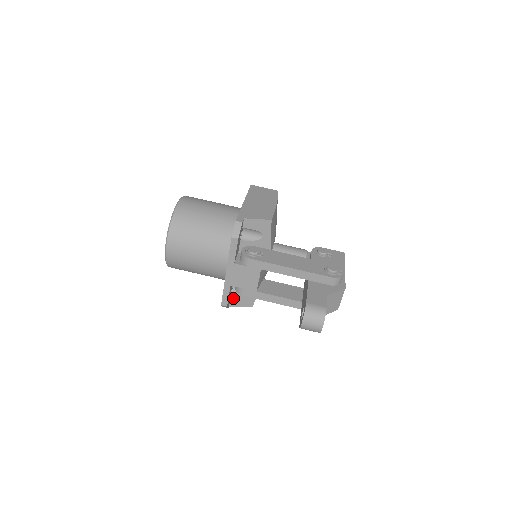
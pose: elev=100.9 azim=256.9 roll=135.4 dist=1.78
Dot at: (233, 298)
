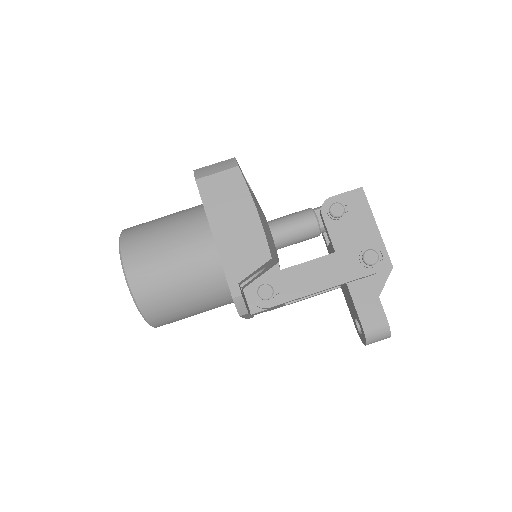
Dot at: occluded
